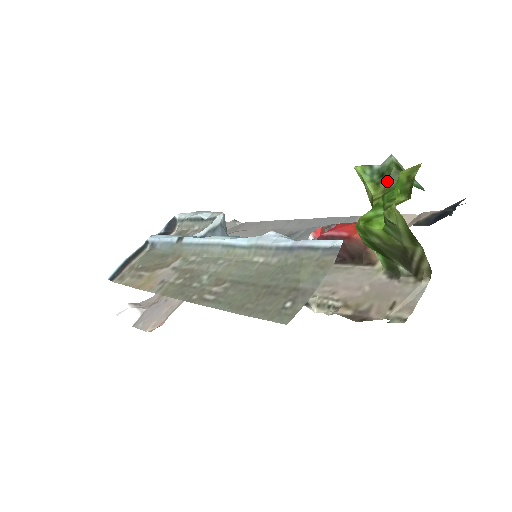
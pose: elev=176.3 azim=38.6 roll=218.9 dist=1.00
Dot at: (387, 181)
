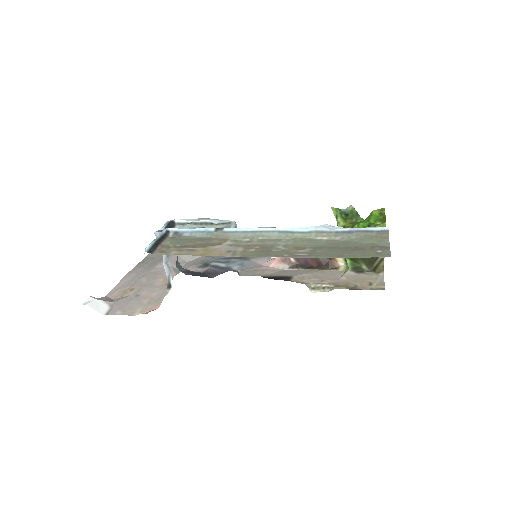
Dot at: (352, 218)
